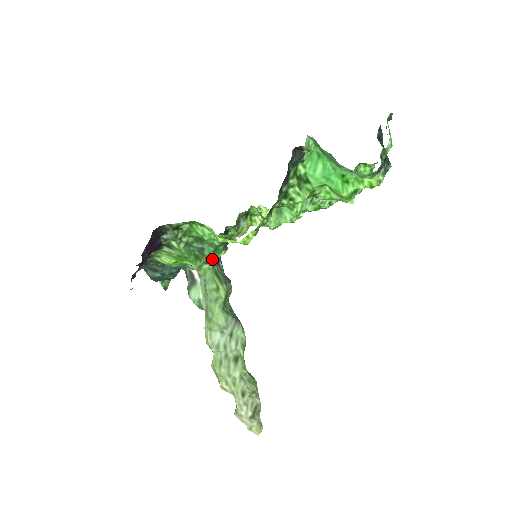
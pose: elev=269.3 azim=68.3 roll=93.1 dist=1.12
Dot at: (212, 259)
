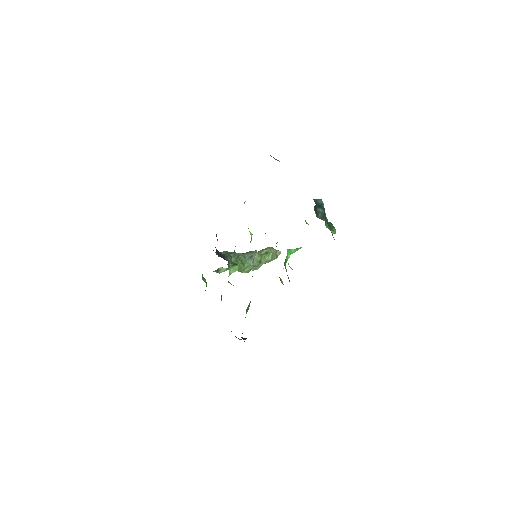
Dot at: occluded
